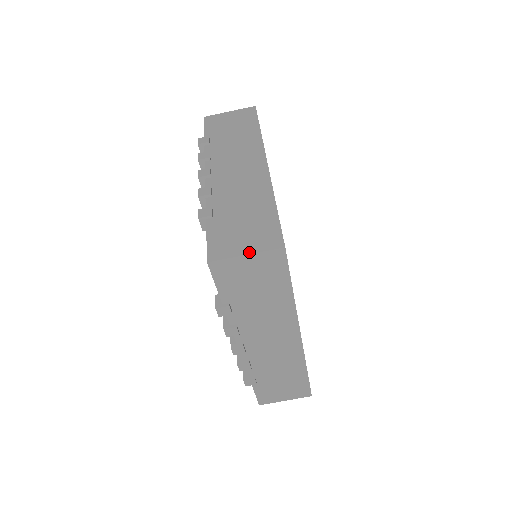
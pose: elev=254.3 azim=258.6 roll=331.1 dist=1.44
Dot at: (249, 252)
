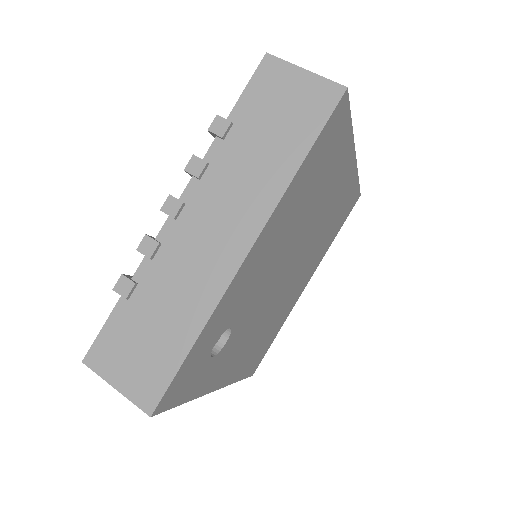
Dot at: (310, 72)
